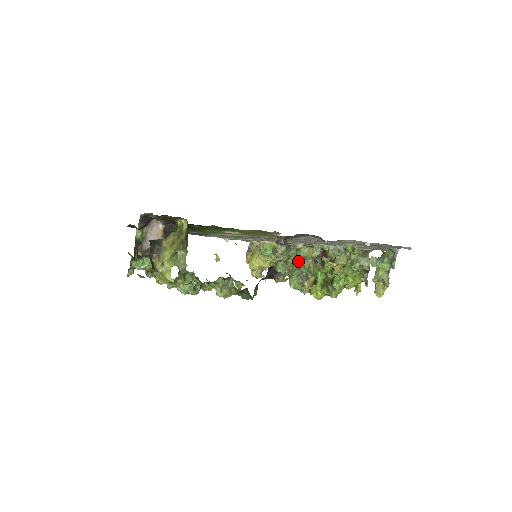
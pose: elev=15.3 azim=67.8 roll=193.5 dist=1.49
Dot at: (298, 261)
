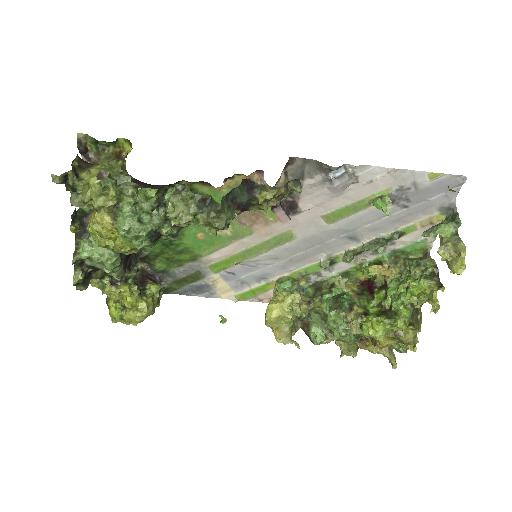
Dot at: (334, 297)
